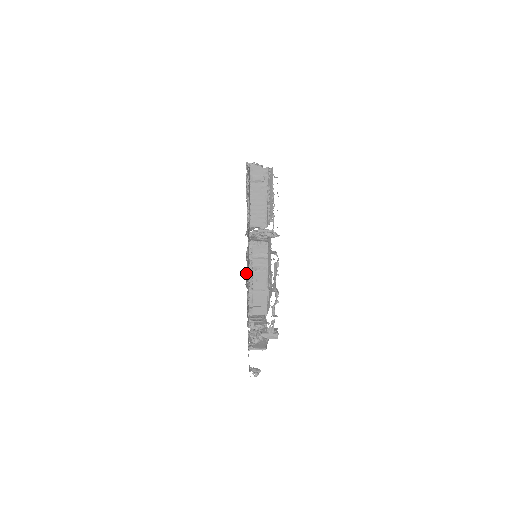
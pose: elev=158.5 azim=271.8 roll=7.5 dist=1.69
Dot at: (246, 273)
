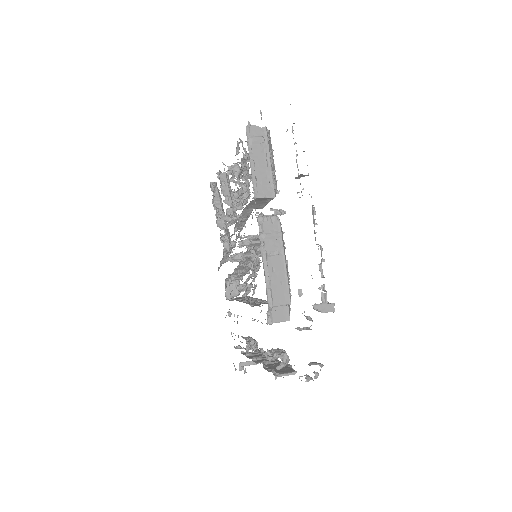
Dot at: occluded
